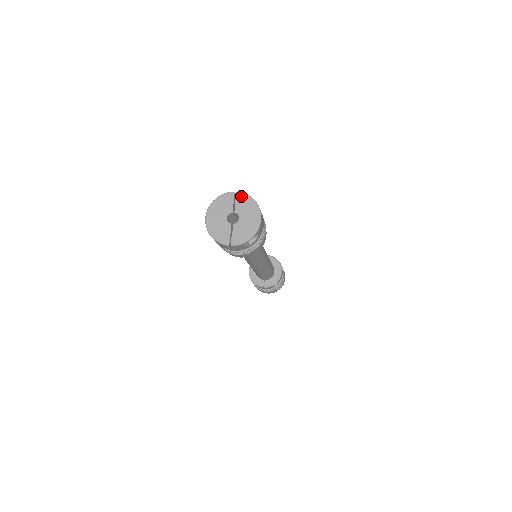
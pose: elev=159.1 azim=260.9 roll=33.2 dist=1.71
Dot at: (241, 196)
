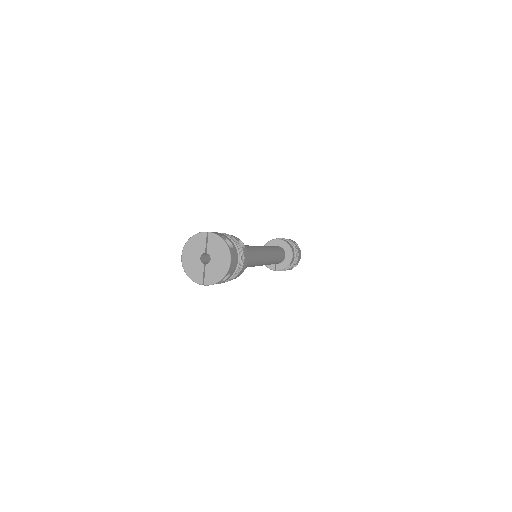
Dot at: (212, 237)
